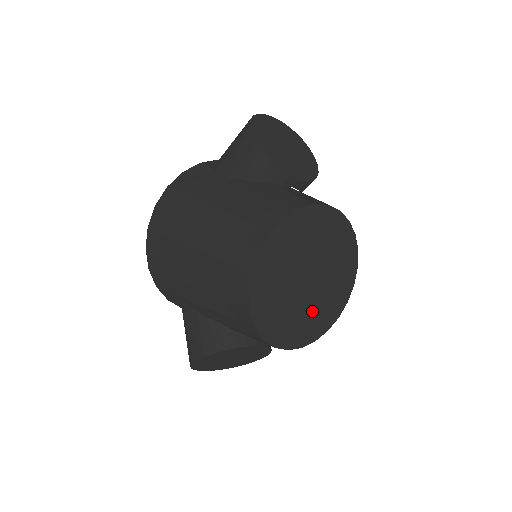
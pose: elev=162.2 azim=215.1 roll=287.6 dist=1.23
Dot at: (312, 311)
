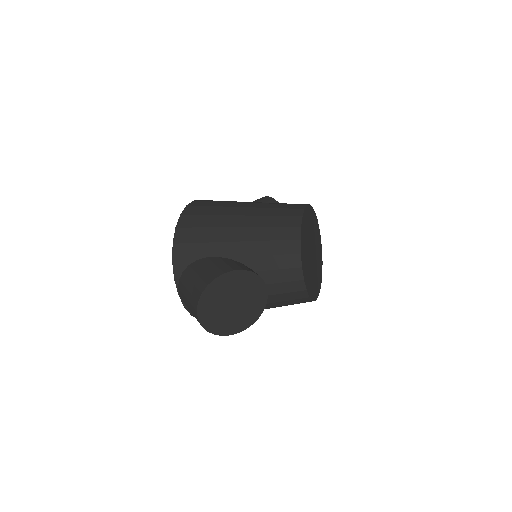
Dot at: (311, 274)
